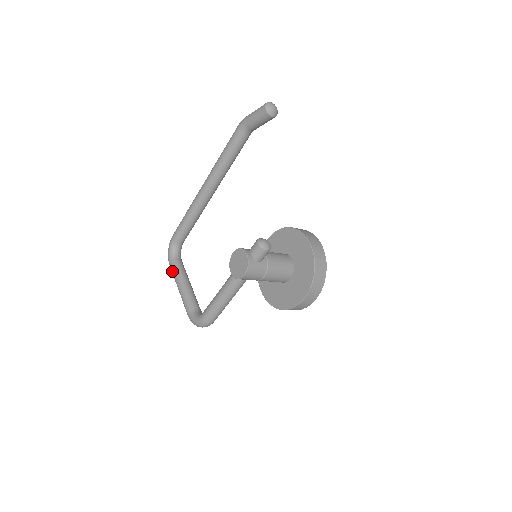
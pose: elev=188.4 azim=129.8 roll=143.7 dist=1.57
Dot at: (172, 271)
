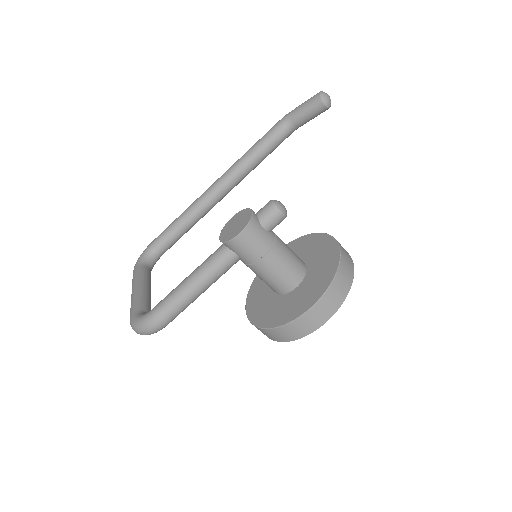
Dot at: (133, 275)
